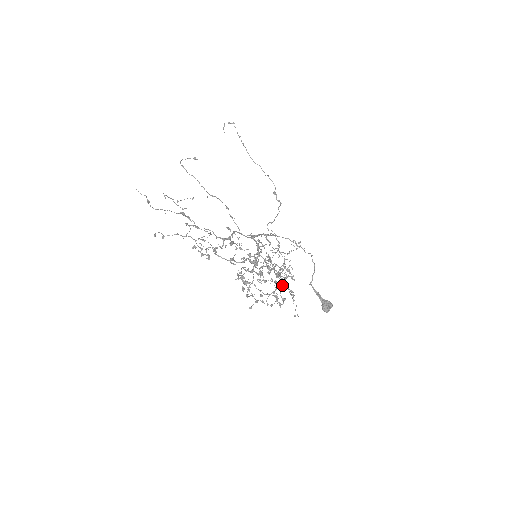
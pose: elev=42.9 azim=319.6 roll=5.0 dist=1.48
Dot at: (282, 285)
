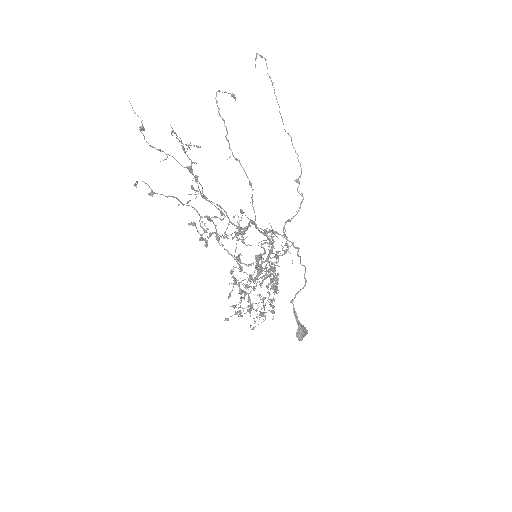
Dot at: (268, 298)
